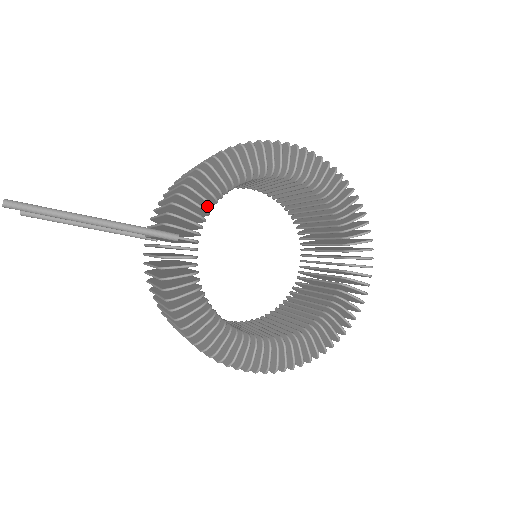
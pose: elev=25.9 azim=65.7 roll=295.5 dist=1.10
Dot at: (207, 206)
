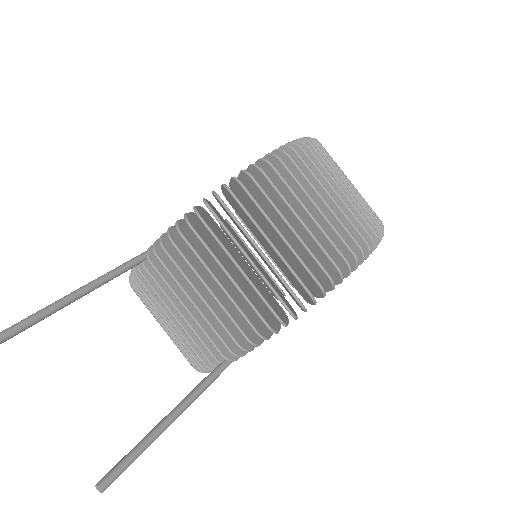
Dot at: occluded
